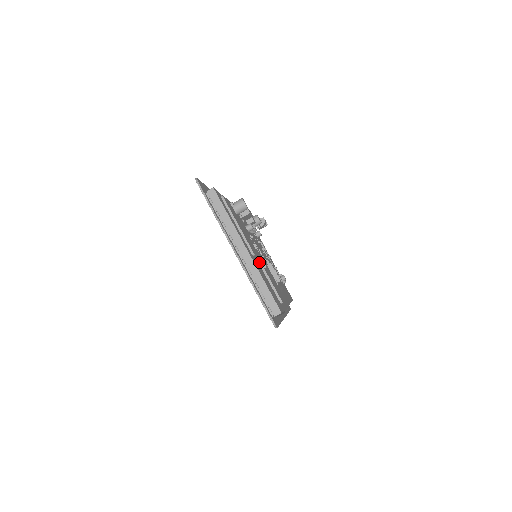
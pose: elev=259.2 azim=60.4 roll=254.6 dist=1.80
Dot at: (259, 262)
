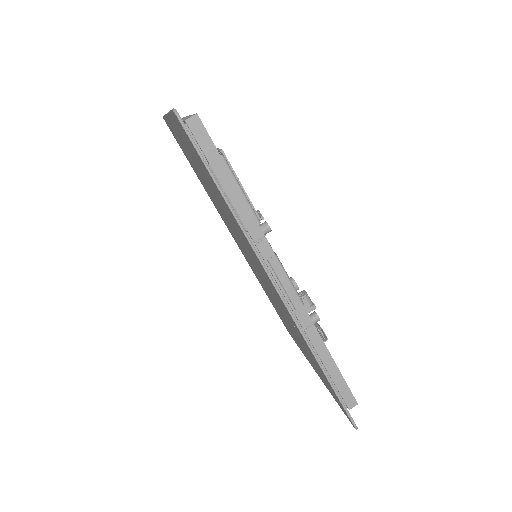
Dot at: occluded
